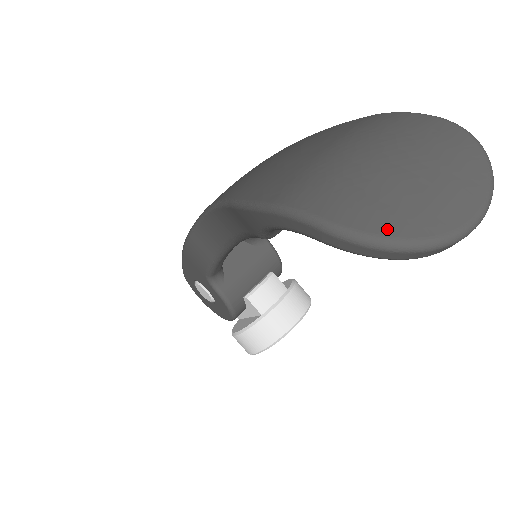
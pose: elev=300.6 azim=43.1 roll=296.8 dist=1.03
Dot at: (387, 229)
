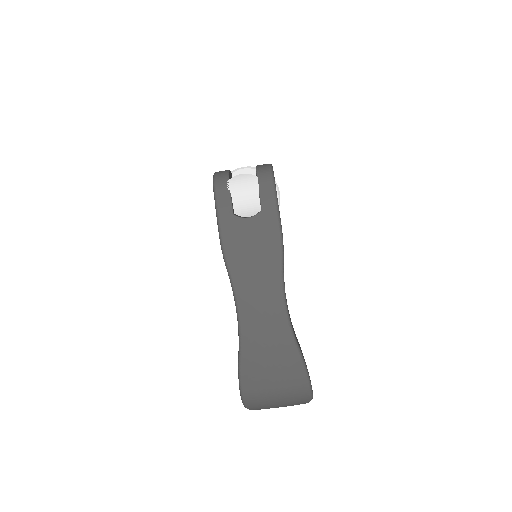
Dot at: occluded
